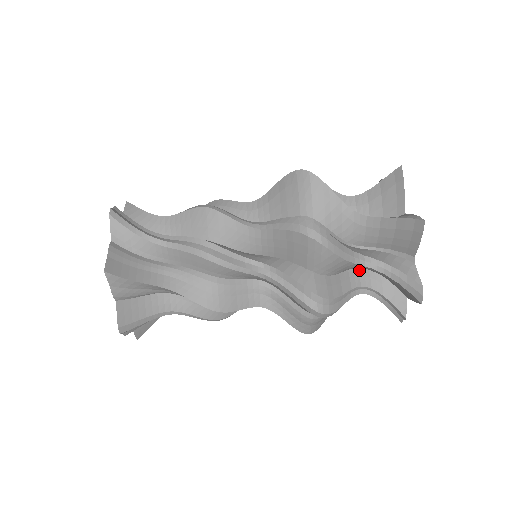
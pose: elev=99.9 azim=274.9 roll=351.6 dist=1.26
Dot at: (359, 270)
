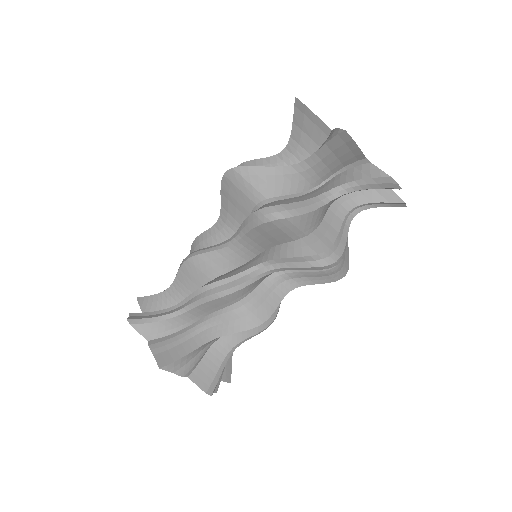
Dot at: (337, 200)
